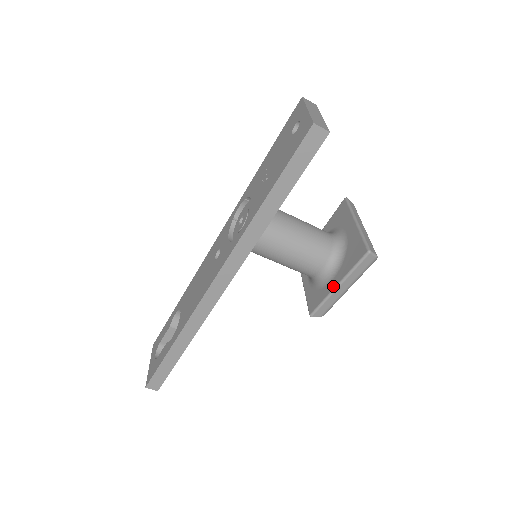
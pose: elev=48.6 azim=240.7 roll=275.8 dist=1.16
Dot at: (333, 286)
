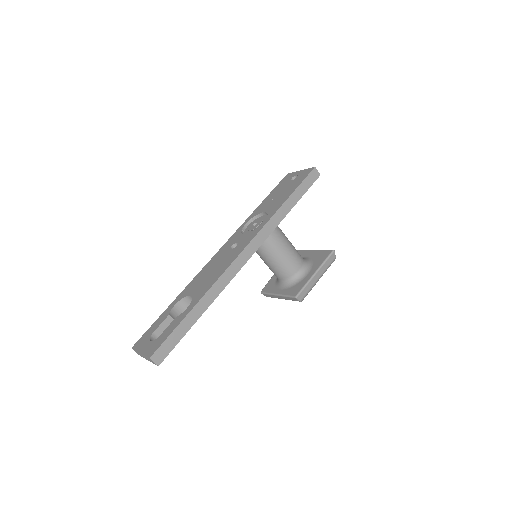
Dot at: (311, 274)
